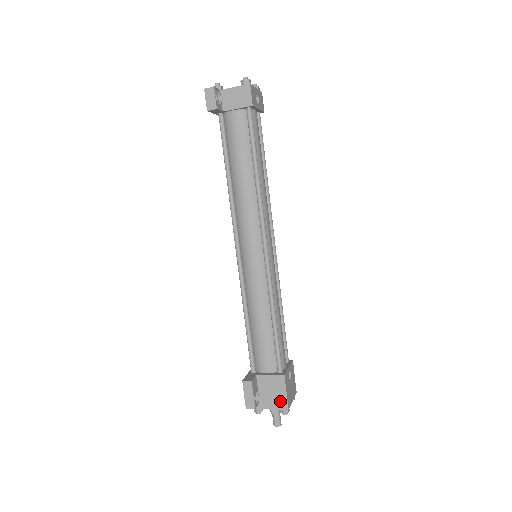
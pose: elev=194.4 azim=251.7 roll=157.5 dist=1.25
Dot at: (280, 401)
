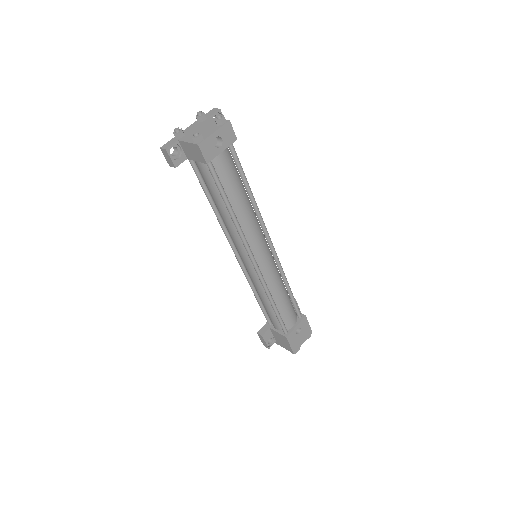
Dot at: (288, 347)
